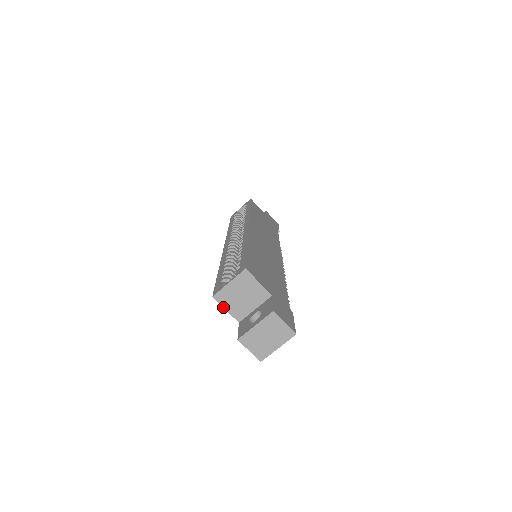
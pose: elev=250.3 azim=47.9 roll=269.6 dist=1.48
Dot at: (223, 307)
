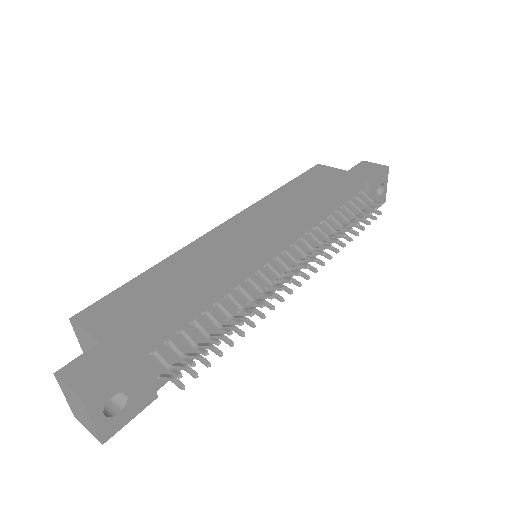
Dot at: occluded
